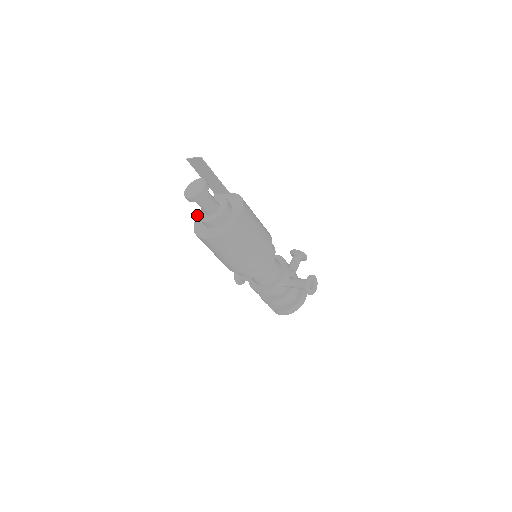
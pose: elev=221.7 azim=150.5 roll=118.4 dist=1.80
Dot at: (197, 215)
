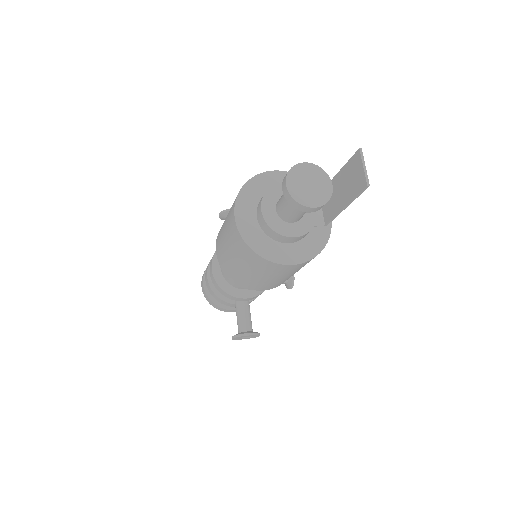
Dot at: (276, 170)
